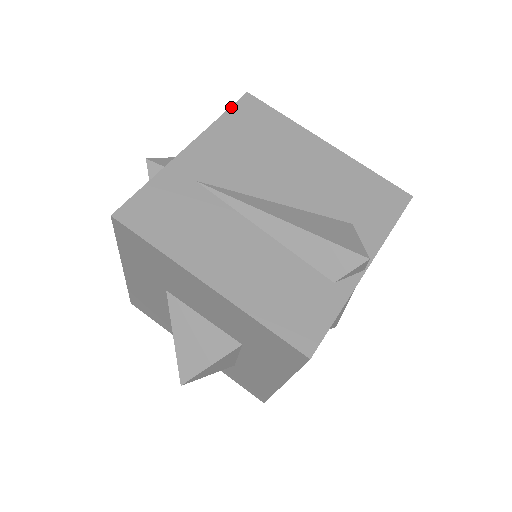
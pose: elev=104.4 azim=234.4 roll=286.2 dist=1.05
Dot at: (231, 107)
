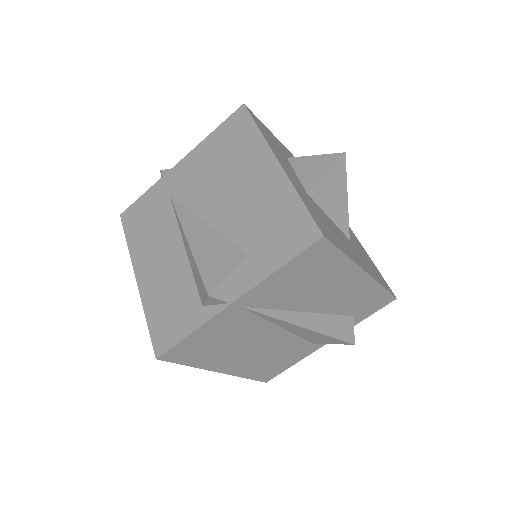
Dot at: (224, 122)
